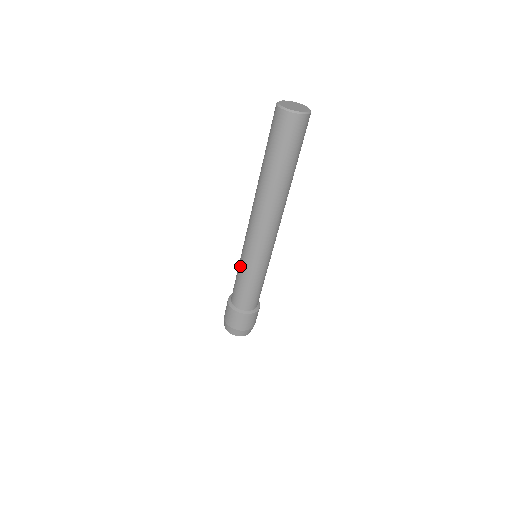
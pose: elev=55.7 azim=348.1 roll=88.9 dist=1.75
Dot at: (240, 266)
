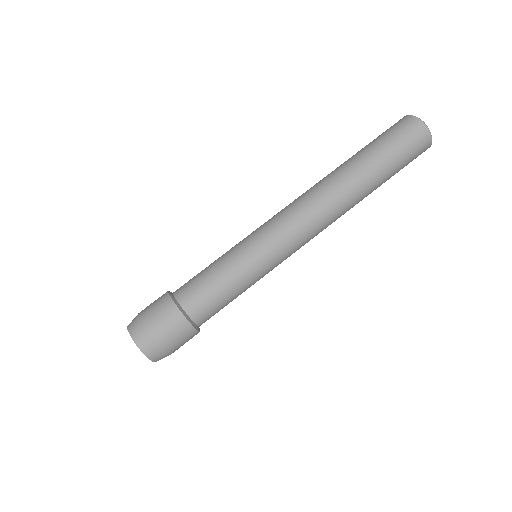
Dot at: (234, 253)
